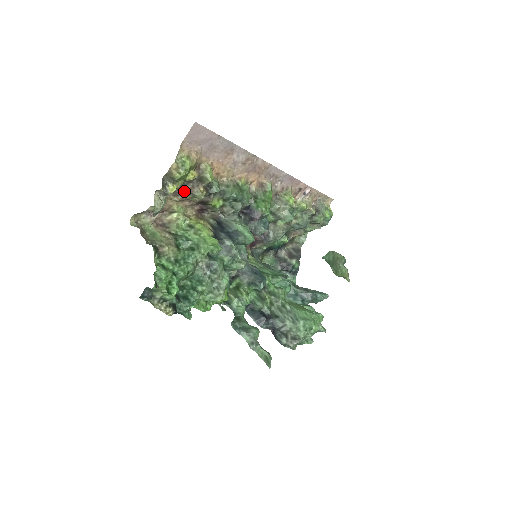
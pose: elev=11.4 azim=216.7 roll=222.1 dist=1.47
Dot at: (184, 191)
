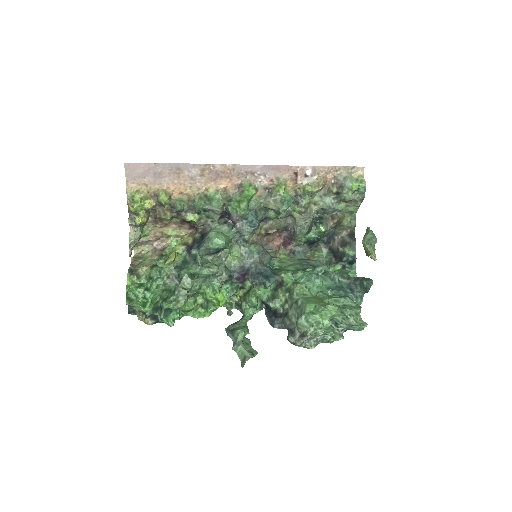
Dot at: (158, 218)
